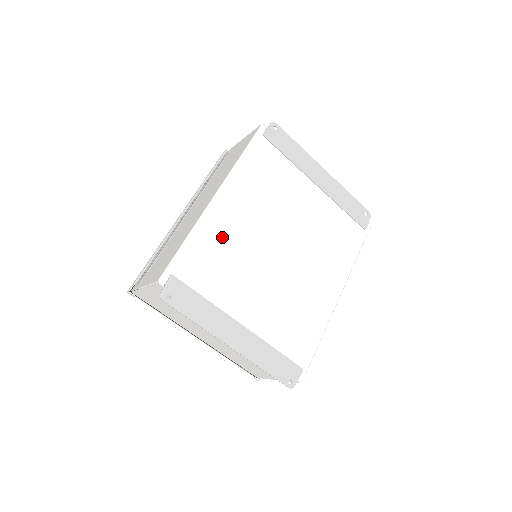
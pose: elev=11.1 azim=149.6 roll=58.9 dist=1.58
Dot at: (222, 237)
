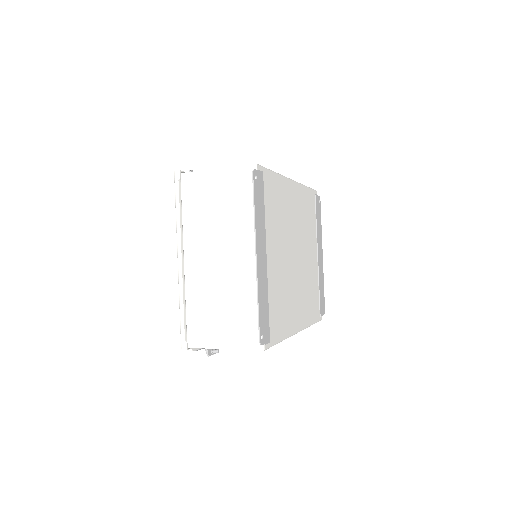
Dot at: (284, 200)
